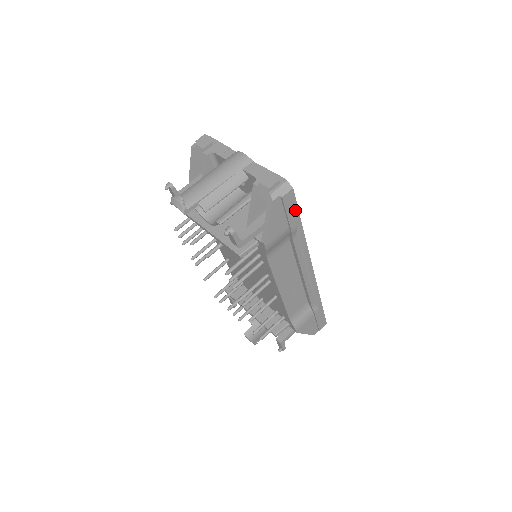
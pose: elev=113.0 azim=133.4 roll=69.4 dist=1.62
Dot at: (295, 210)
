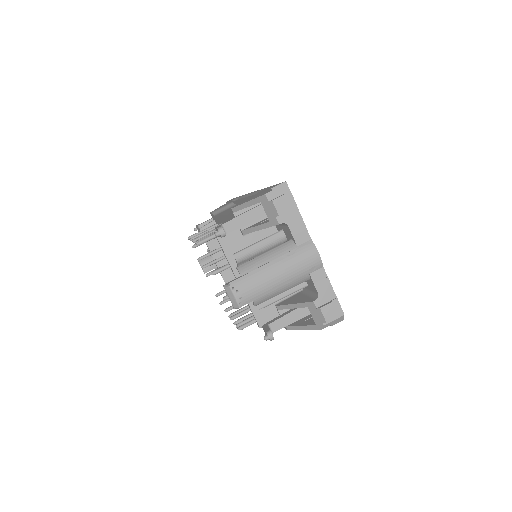
Dot at: occluded
